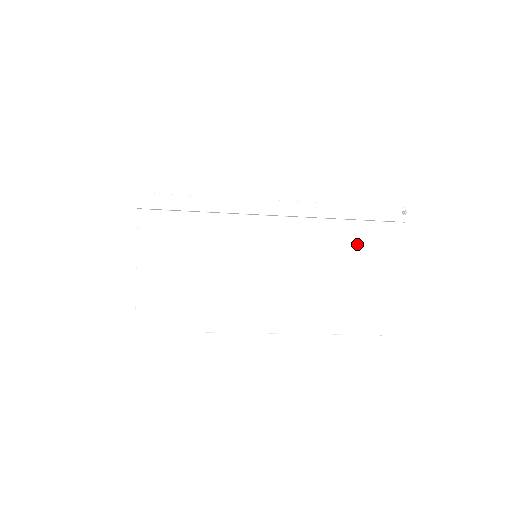
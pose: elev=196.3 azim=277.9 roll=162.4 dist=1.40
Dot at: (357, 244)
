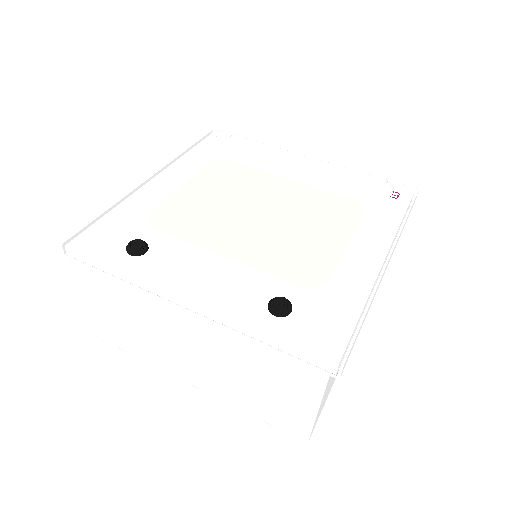
Dot at: occluded
